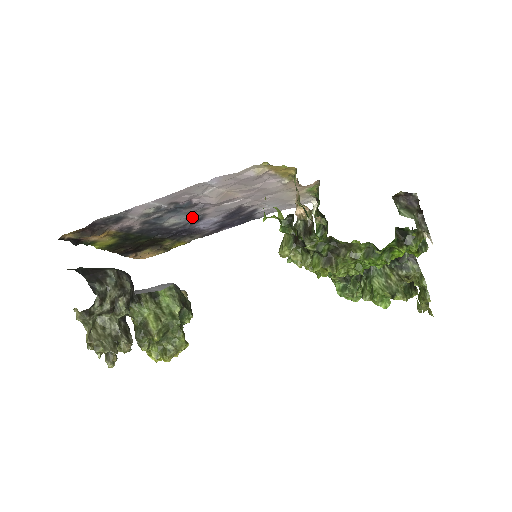
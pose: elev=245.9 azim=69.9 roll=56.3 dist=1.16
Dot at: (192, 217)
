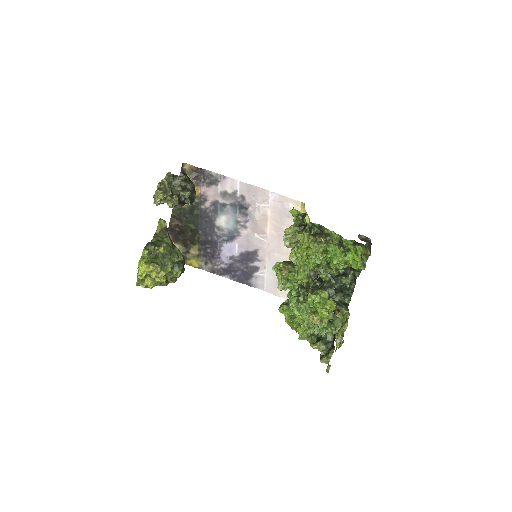
Dot at: (232, 230)
